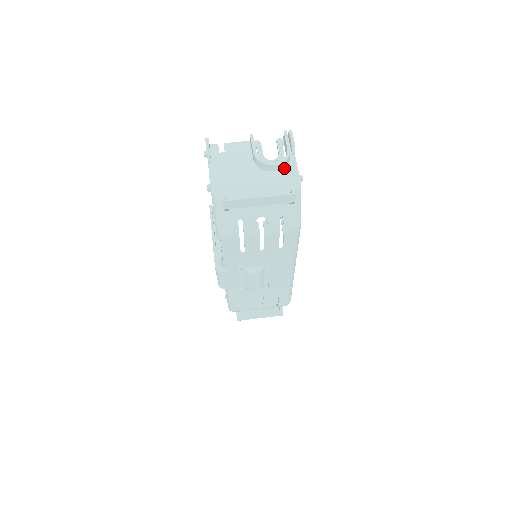
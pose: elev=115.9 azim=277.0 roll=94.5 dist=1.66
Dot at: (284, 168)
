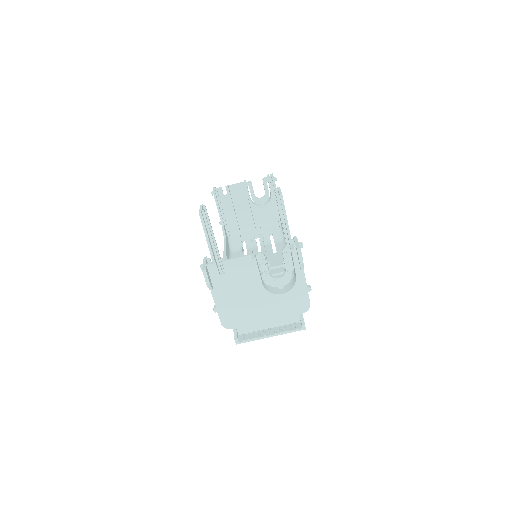
Dot at: occluded
